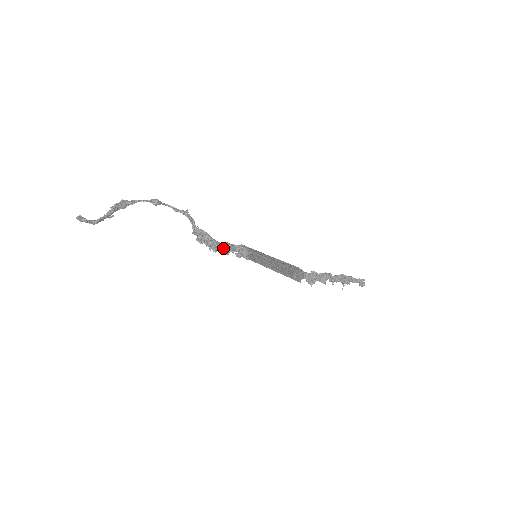
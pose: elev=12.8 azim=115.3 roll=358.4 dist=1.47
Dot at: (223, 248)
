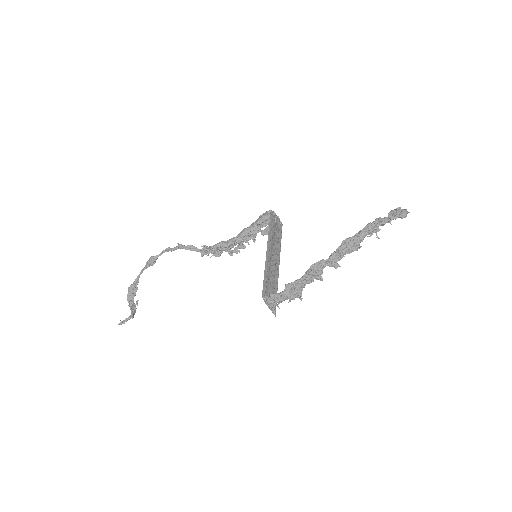
Dot at: (243, 240)
